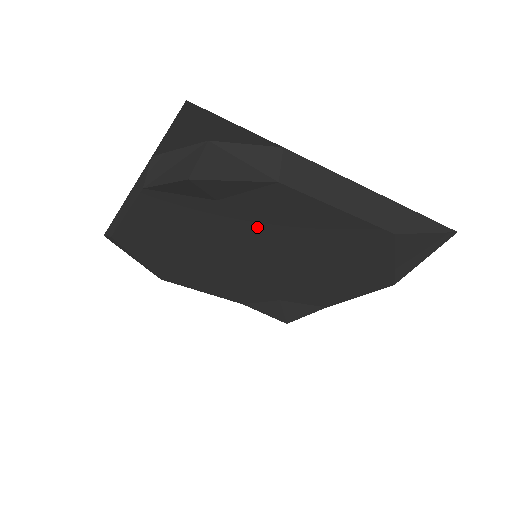
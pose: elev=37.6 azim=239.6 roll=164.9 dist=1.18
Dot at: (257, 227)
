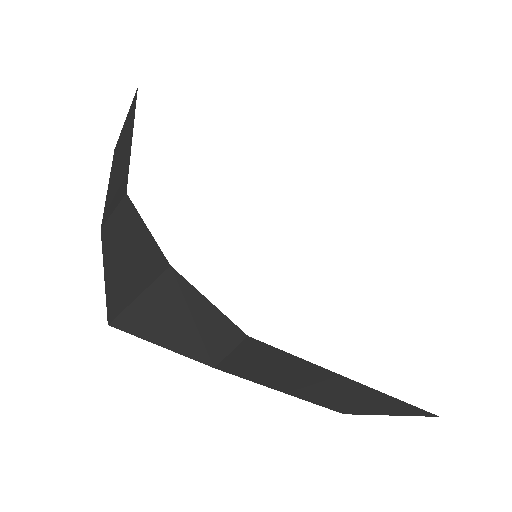
Dot at: occluded
